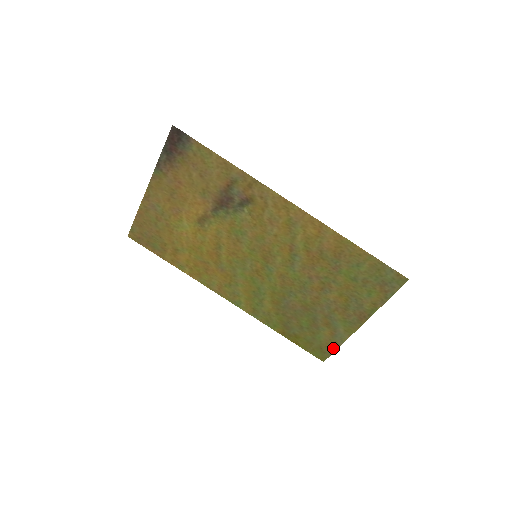
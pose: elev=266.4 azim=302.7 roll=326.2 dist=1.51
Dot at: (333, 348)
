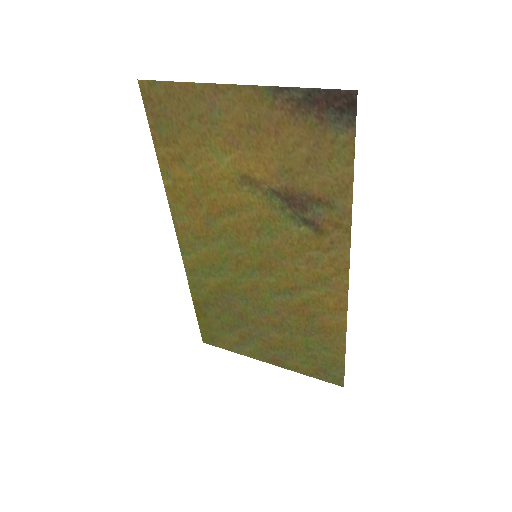
Dot at: (224, 347)
